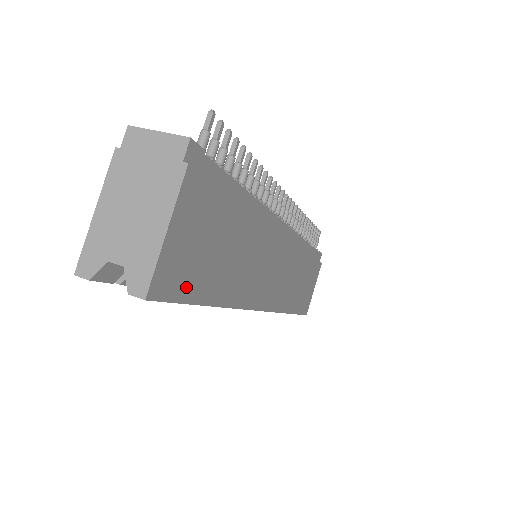
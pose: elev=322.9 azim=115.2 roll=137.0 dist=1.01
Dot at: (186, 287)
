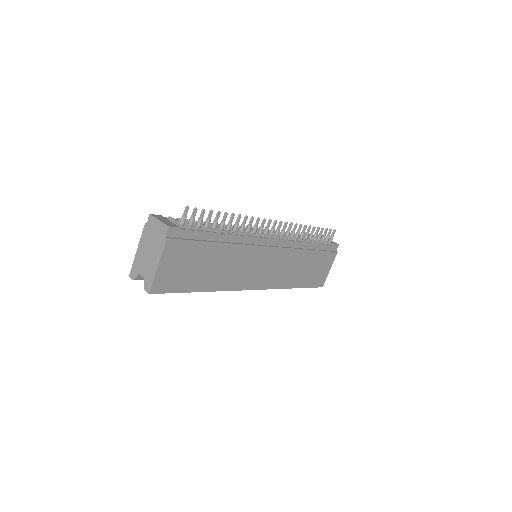
Dot at: (177, 286)
